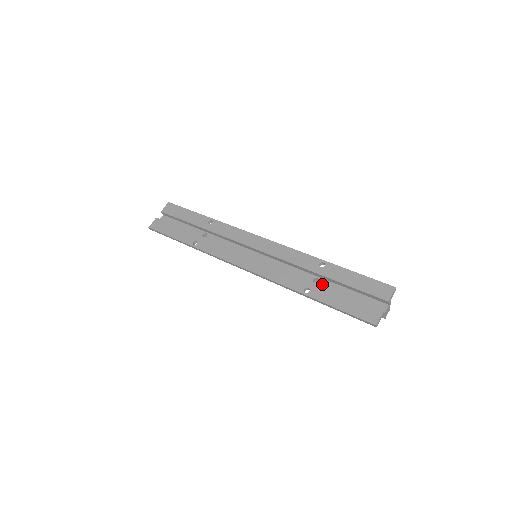
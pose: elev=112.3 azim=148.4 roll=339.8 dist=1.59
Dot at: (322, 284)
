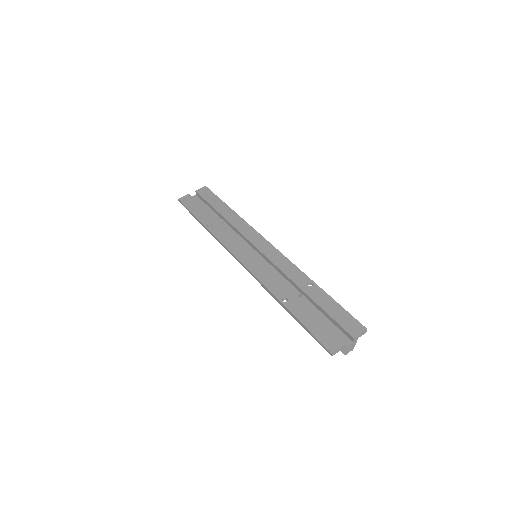
Dot at: (302, 301)
